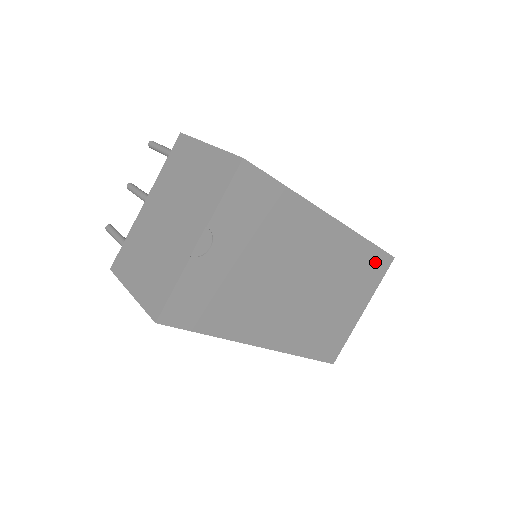
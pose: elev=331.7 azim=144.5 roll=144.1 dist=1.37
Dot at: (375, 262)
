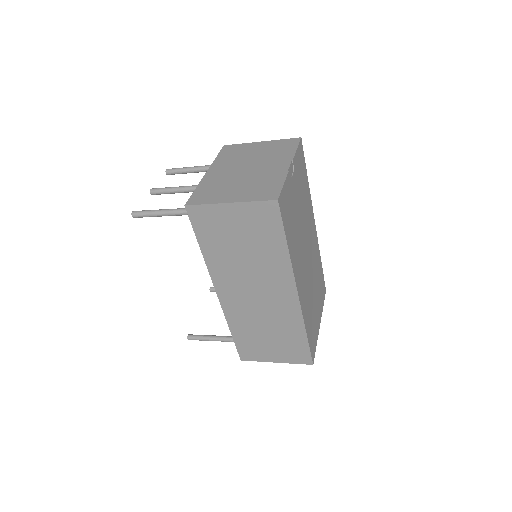
Dot at: (322, 283)
